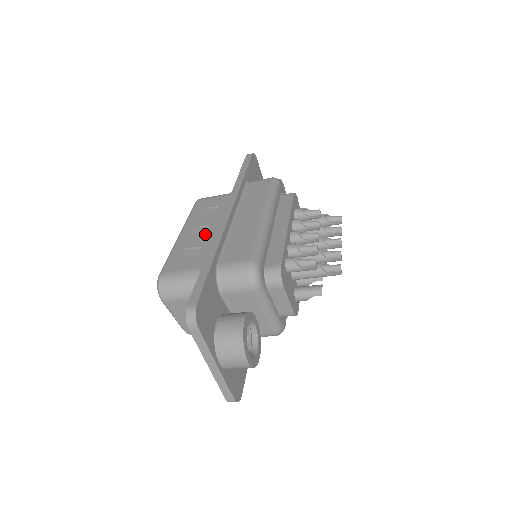
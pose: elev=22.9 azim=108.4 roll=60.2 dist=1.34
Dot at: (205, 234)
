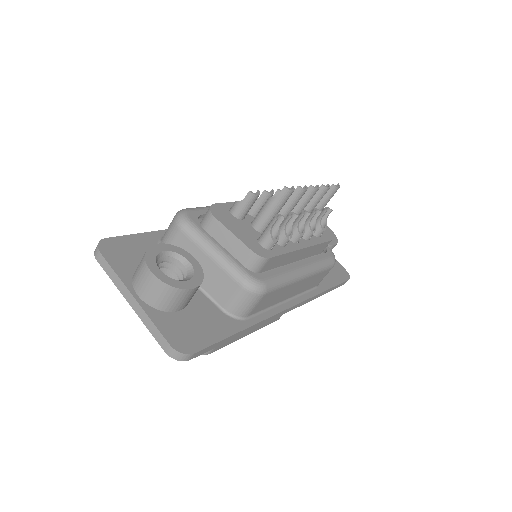
Dot at: occluded
